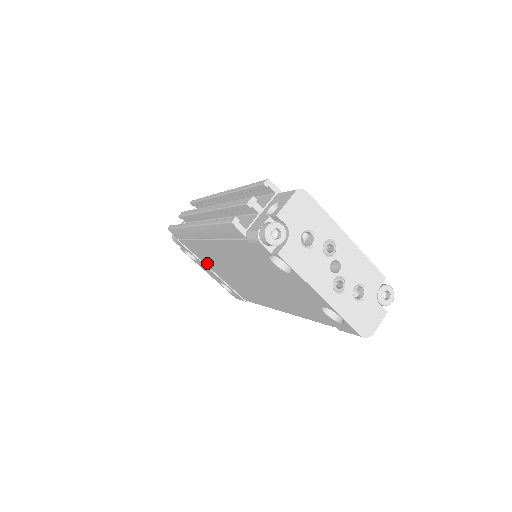
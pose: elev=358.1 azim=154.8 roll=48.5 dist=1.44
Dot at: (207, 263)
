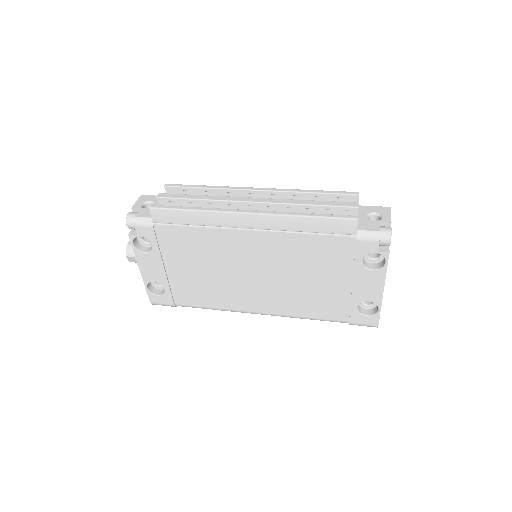
Dot at: (173, 256)
